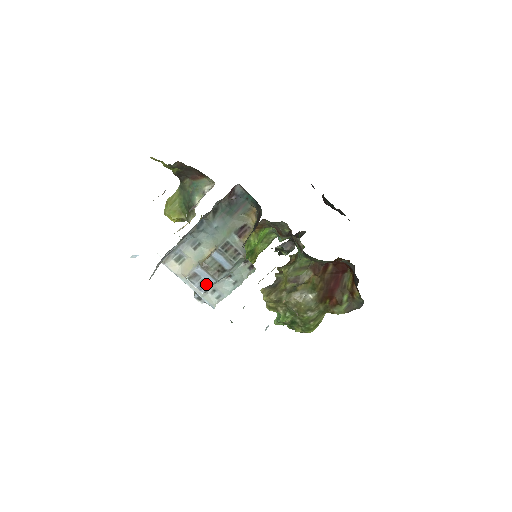
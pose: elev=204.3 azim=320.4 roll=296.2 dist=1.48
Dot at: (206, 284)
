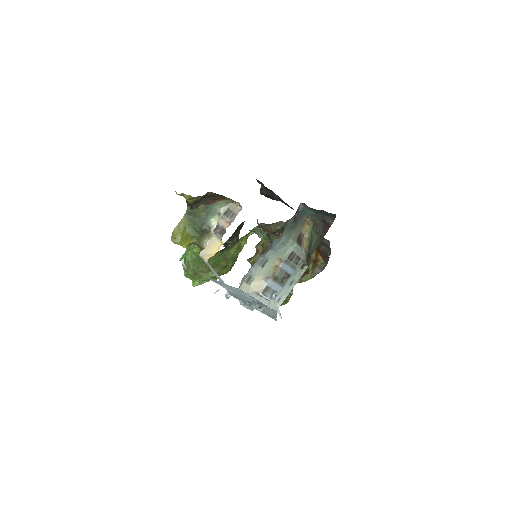
Dot at: (274, 293)
